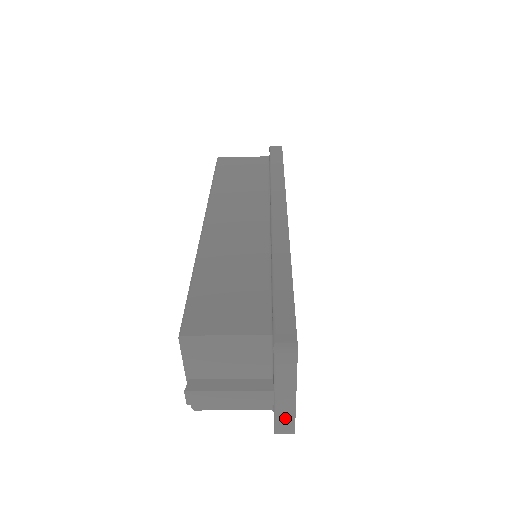
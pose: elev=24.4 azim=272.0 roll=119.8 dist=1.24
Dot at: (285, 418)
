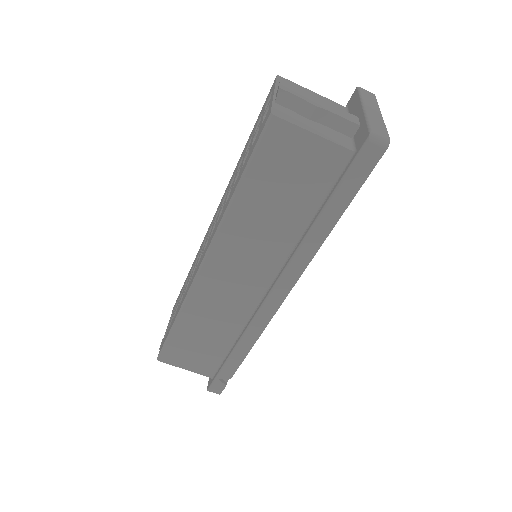
Dot at: (377, 124)
